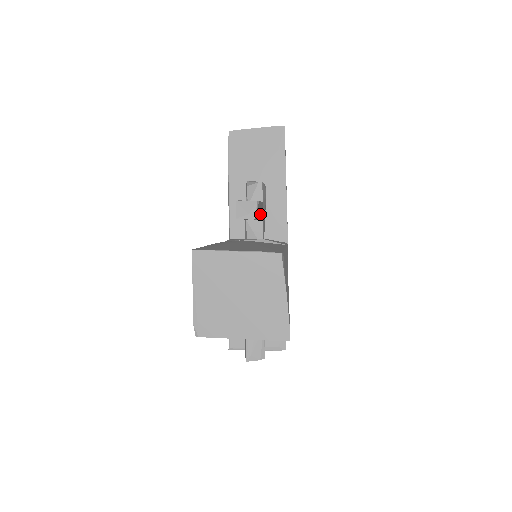
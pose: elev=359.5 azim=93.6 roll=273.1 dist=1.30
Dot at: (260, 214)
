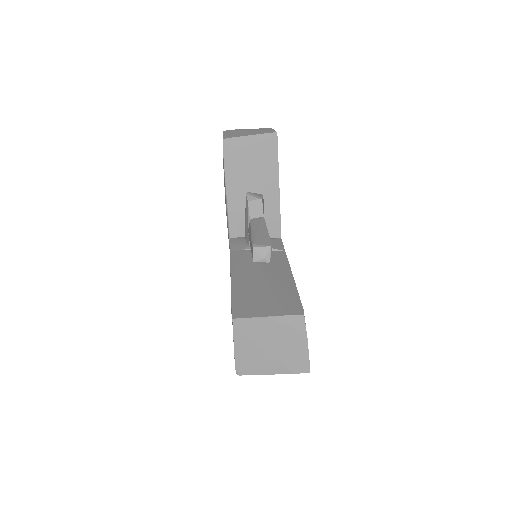
Dot at: occluded
